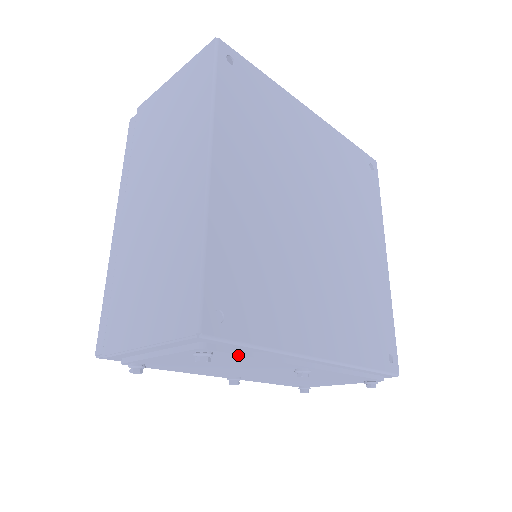
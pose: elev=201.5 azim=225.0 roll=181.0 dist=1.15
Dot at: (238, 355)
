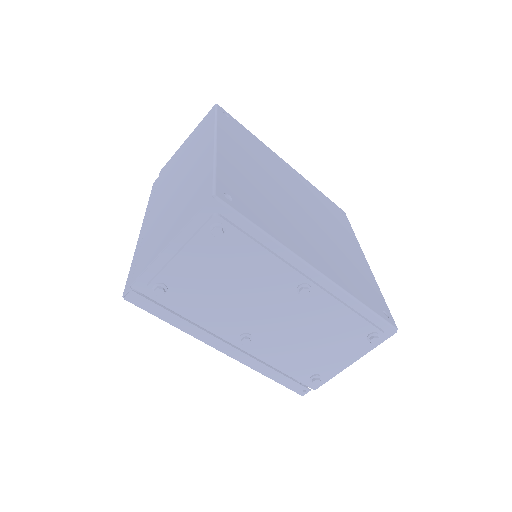
Dot at: (245, 237)
